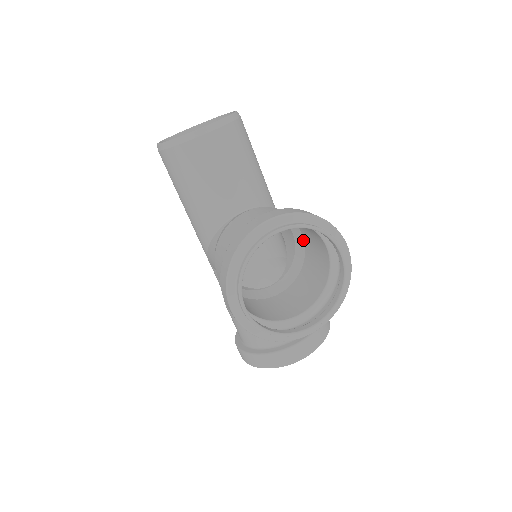
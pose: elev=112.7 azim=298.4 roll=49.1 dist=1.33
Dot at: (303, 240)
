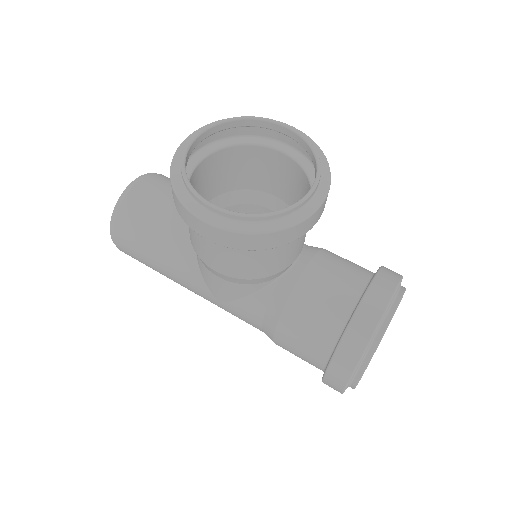
Dot at: (279, 199)
